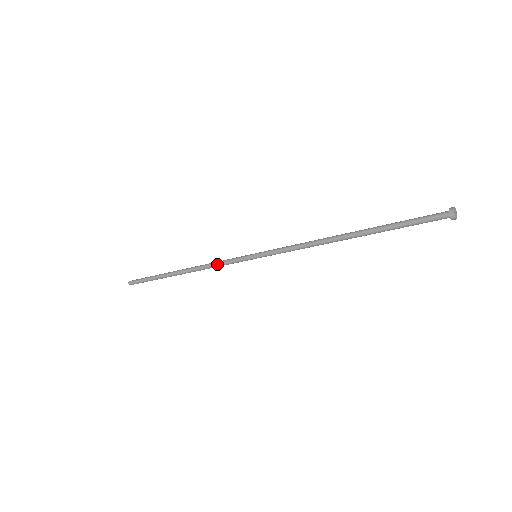
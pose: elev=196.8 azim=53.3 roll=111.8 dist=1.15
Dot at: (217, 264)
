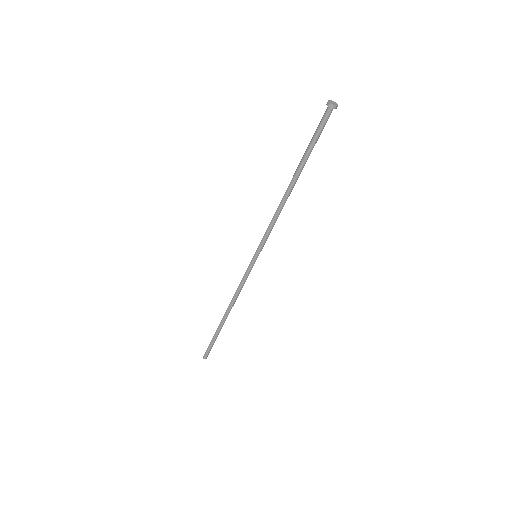
Dot at: (239, 284)
